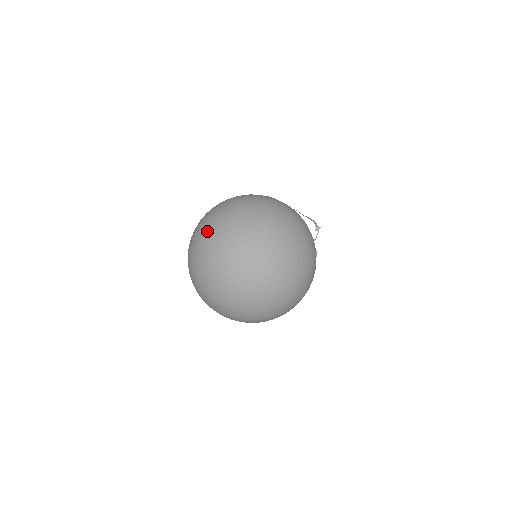
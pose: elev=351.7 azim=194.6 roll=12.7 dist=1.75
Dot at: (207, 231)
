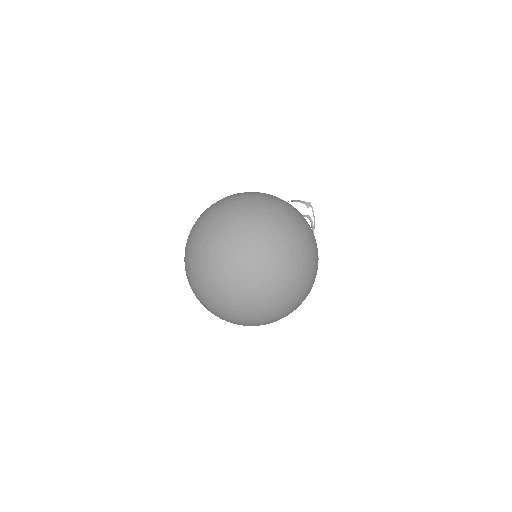
Dot at: (188, 259)
